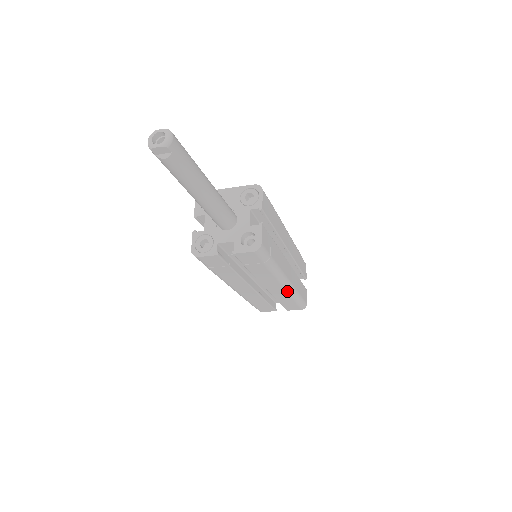
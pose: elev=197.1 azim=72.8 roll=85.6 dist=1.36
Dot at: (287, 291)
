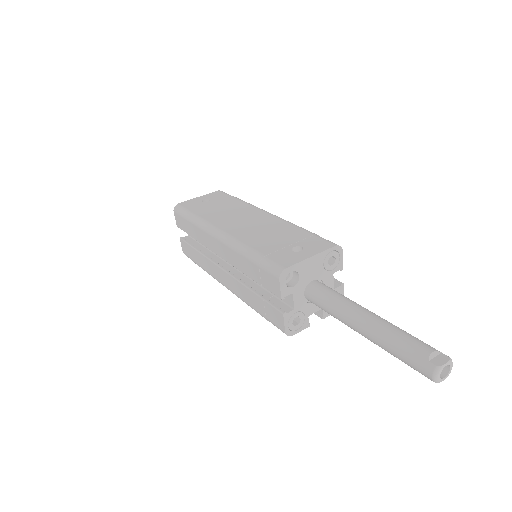
Dot at: occluded
